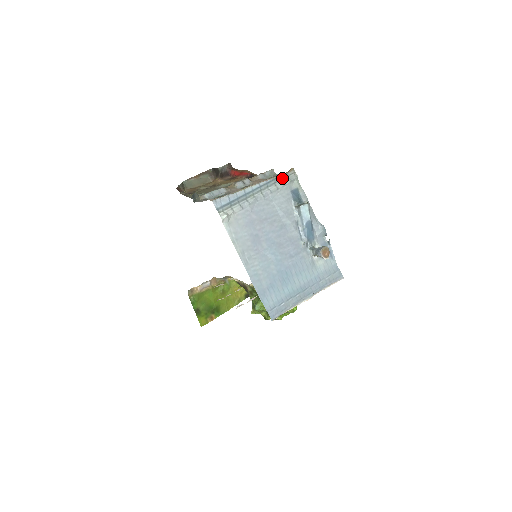
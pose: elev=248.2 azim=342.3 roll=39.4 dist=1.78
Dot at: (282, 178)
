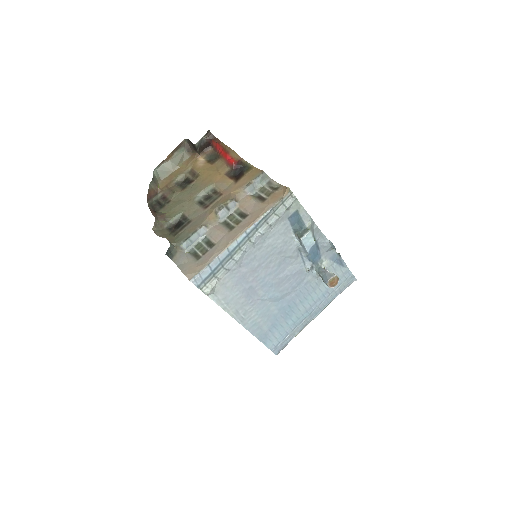
Dot at: (275, 209)
